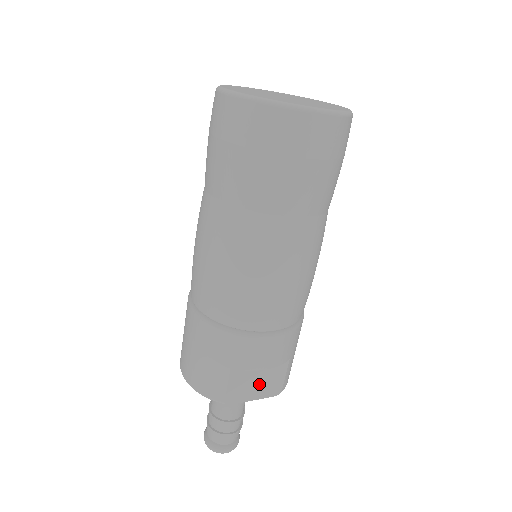
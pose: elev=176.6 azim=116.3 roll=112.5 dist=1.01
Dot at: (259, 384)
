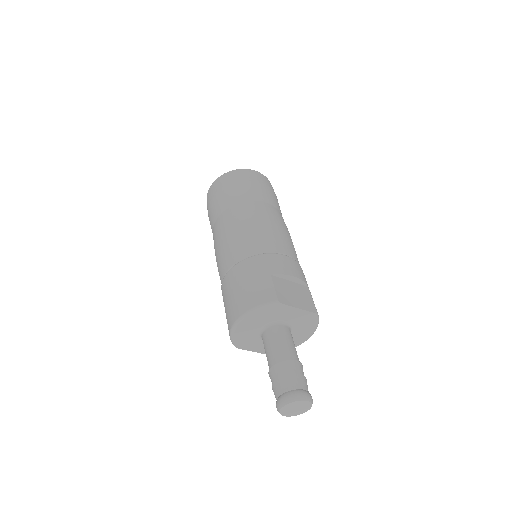
Dot at: (296, 297)
